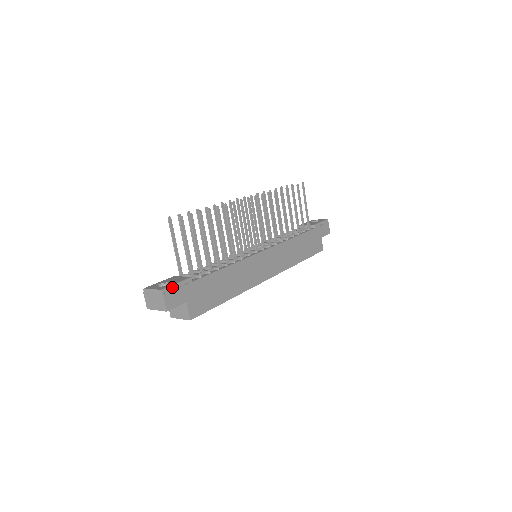
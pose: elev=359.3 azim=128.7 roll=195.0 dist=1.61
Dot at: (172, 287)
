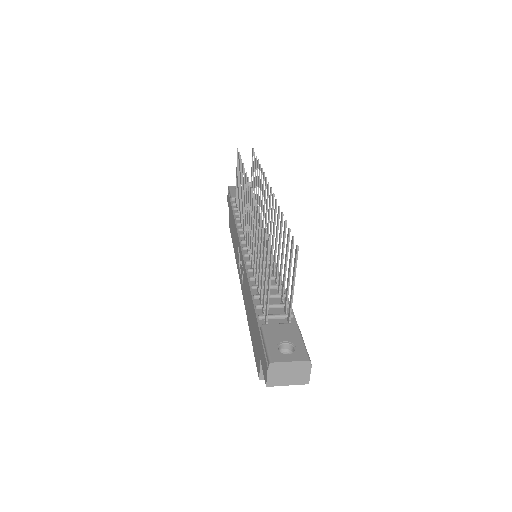
Dot at: (306, 349)
